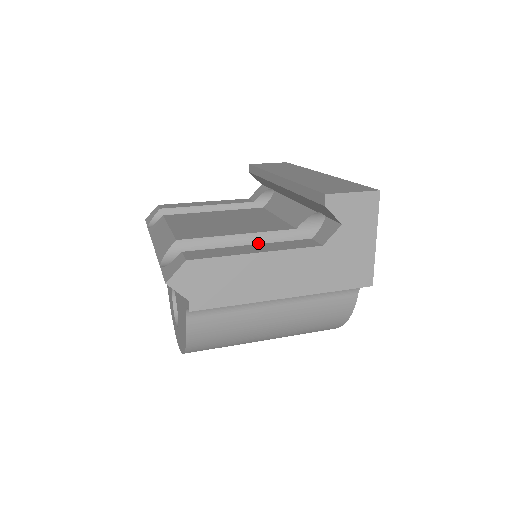
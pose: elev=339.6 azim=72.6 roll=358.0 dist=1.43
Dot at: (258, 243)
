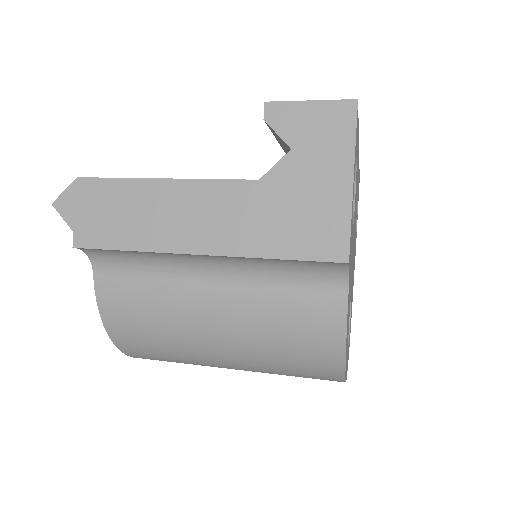
Dot at: occluded
